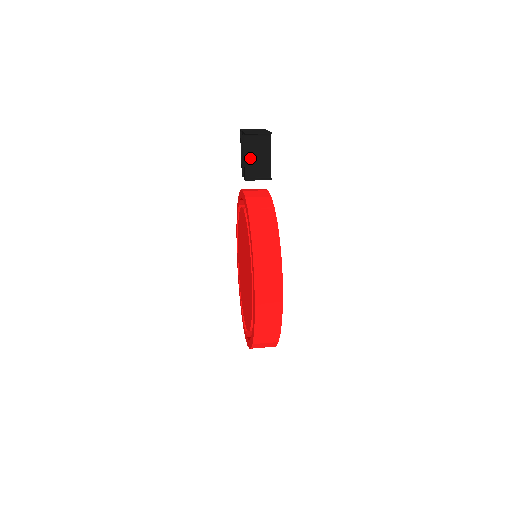
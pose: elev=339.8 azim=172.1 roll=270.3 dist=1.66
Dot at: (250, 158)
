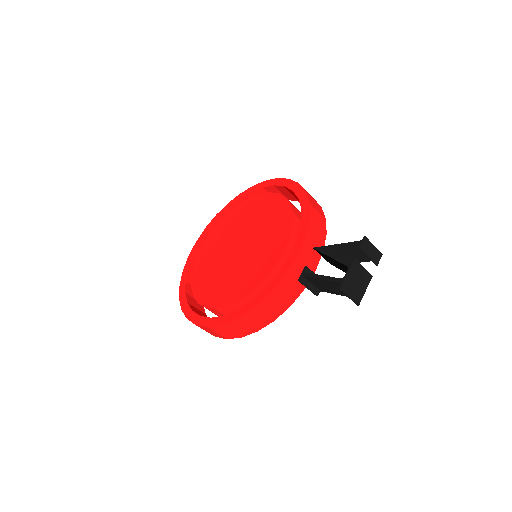
Dot at: (323, 282)
